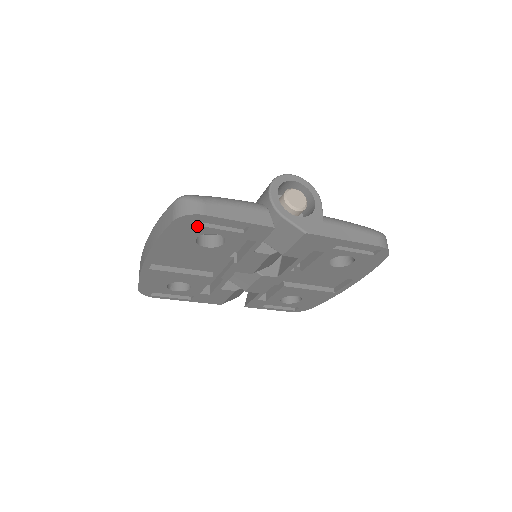
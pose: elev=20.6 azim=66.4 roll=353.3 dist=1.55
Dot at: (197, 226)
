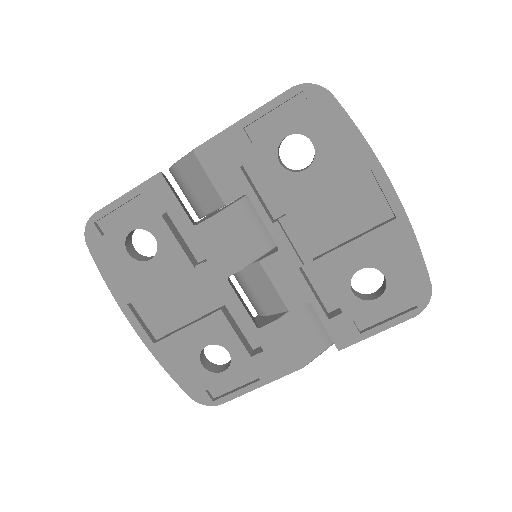
Dot at: (108, 234)
